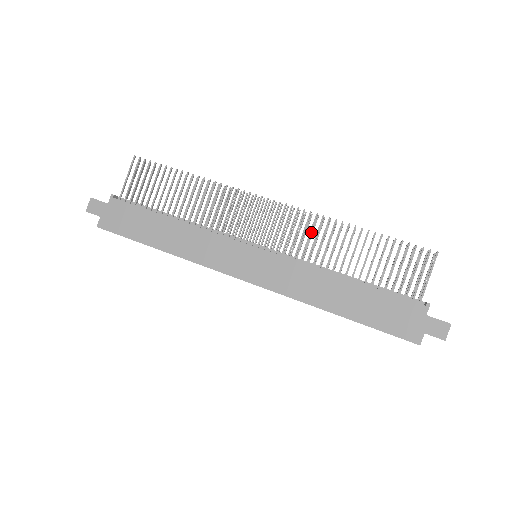
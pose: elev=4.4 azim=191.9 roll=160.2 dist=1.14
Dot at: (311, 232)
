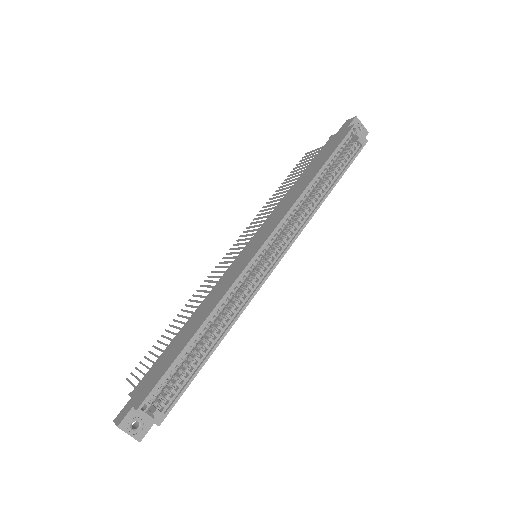
Dot at: (258, 222)
